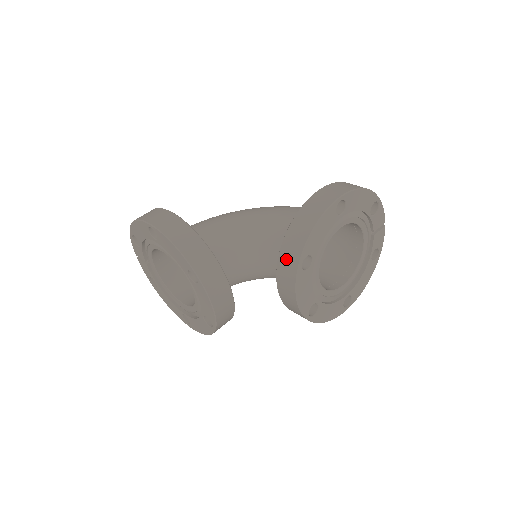
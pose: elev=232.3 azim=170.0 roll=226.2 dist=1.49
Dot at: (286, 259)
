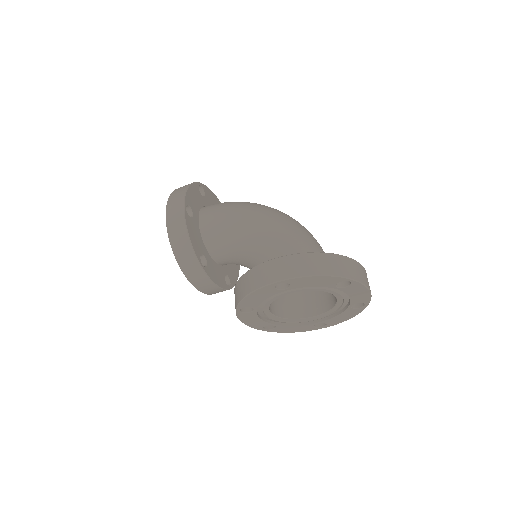
Dot at: occluded
